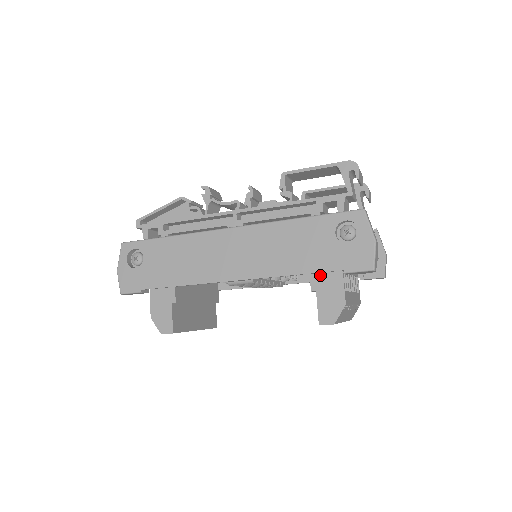
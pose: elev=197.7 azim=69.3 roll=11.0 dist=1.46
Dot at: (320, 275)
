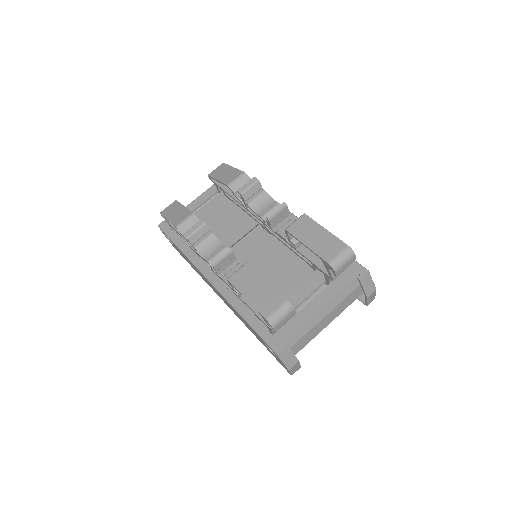
Dot at: occluded
